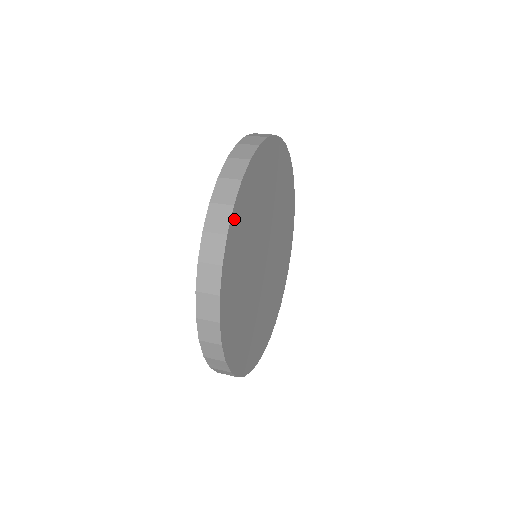
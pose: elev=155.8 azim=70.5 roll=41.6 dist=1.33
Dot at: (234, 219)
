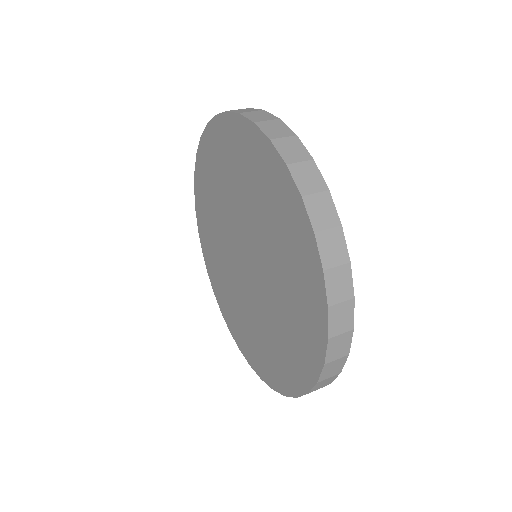
Dot at: occluded
